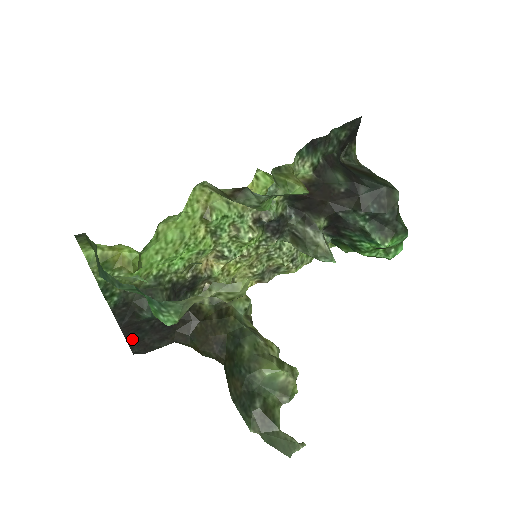
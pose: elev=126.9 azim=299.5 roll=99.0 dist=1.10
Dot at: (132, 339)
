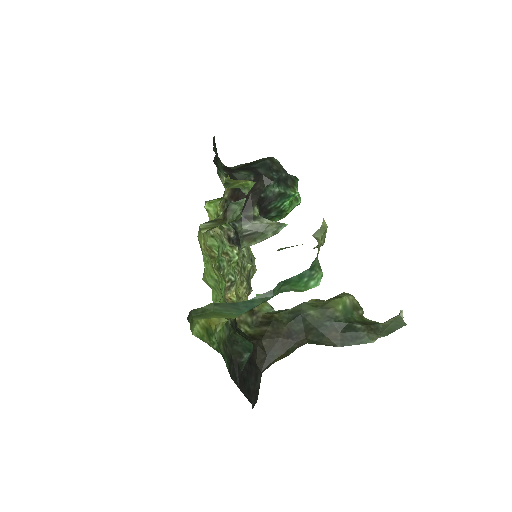
Dot at: (246, 394)
